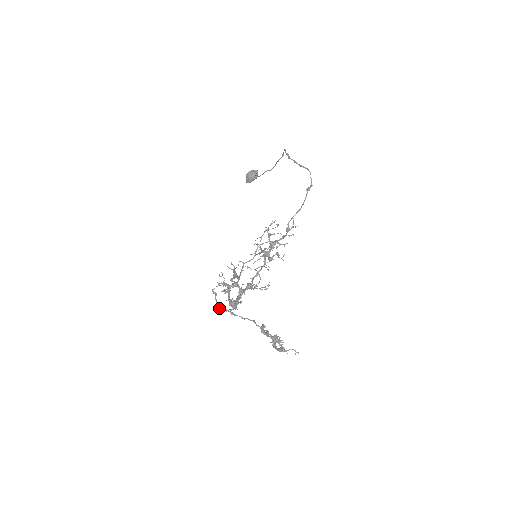
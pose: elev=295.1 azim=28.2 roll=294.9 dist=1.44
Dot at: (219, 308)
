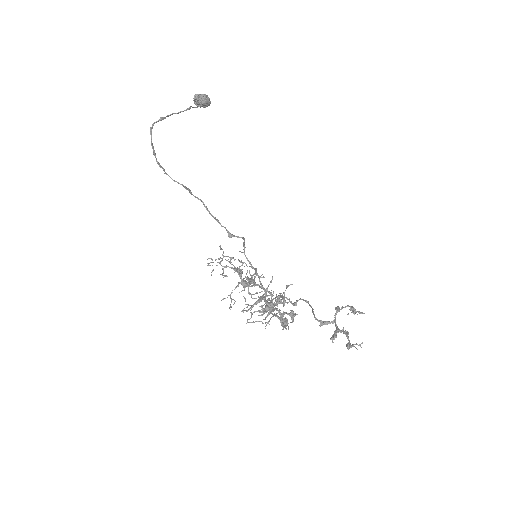
Dot at: occluded
